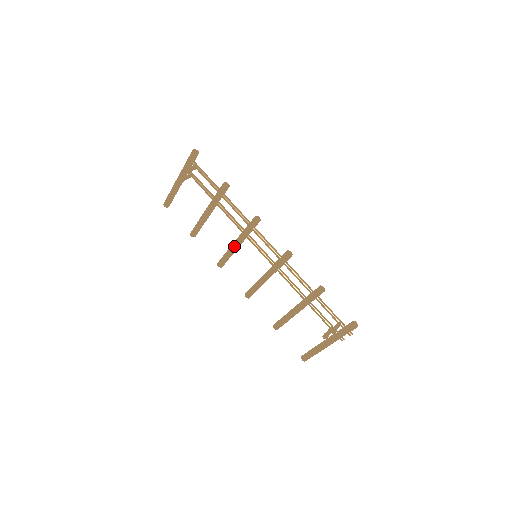
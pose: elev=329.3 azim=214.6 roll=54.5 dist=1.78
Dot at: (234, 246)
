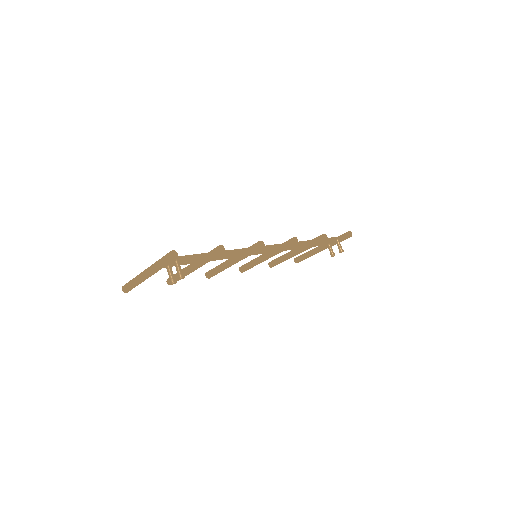
Dot at: occluded
